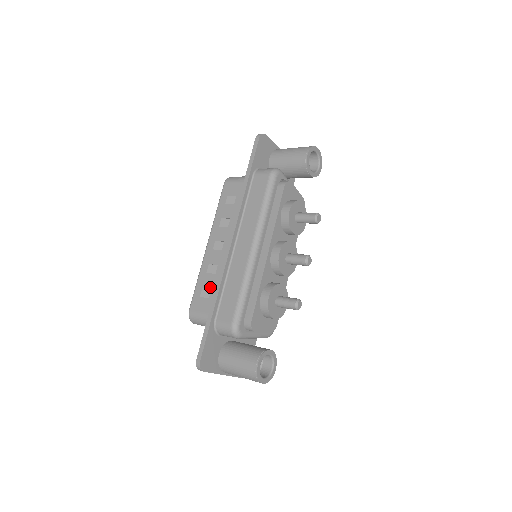
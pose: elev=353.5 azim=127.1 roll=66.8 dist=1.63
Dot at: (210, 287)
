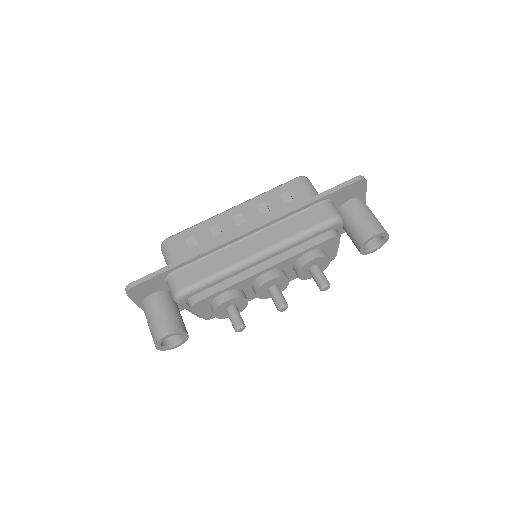
Dot at: (199, 241)
